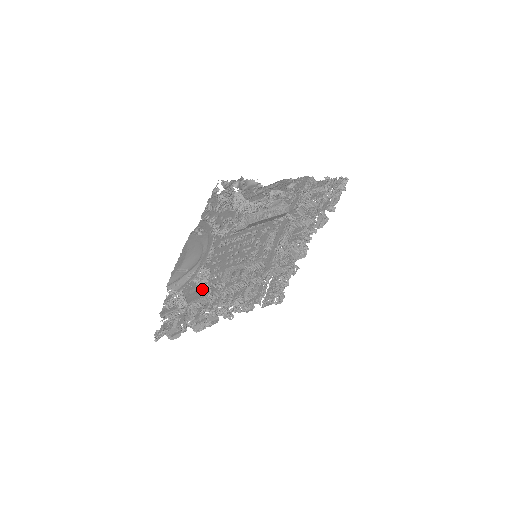
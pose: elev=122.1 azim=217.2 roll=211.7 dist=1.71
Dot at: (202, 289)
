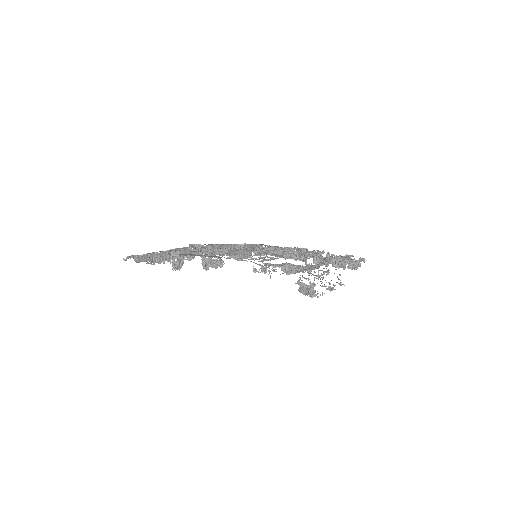
Dot at: occluded
